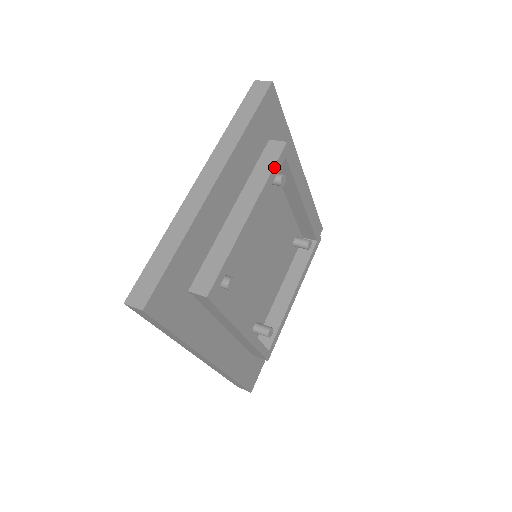
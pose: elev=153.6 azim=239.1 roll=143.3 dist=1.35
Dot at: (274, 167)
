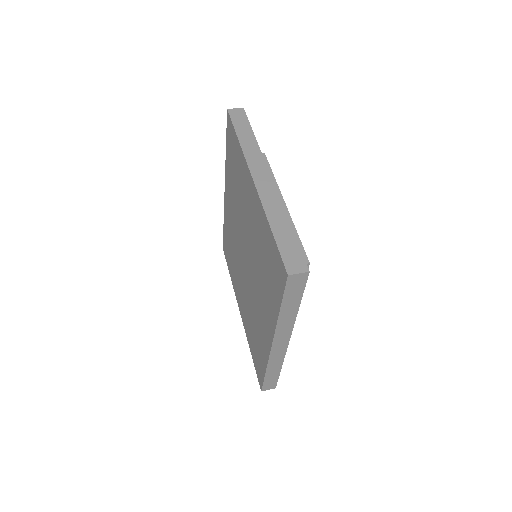
Dot at: (271, 170)
